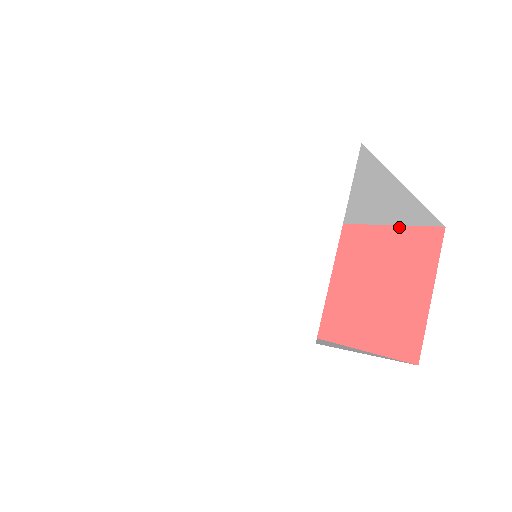
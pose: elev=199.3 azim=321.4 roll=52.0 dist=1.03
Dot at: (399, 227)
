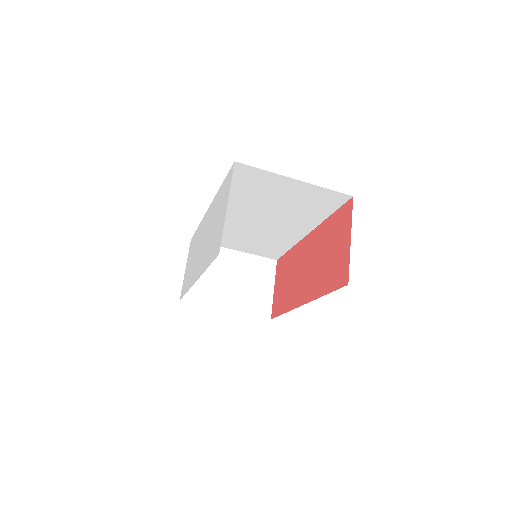
Dot at: (337, 210)
